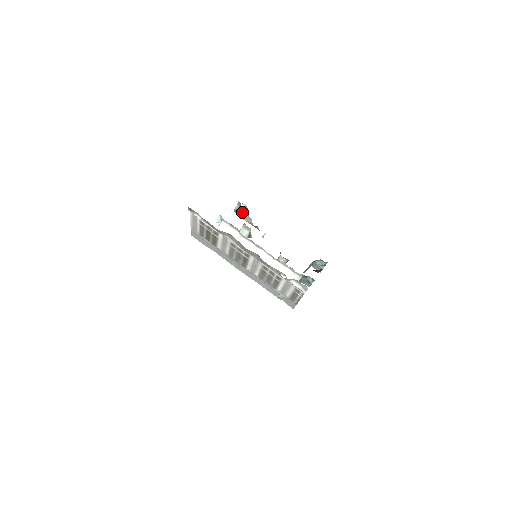
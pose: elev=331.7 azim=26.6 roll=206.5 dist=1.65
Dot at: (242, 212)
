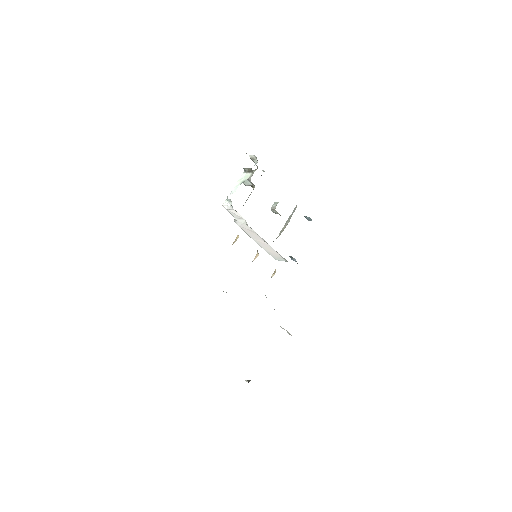
Dot at: (251, 158)
